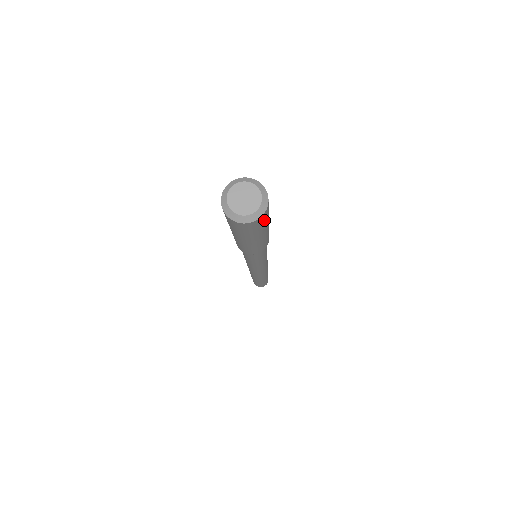
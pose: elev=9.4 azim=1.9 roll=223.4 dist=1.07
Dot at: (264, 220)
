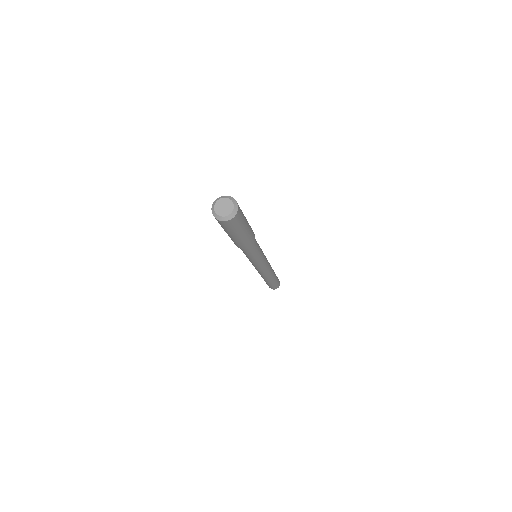
Dot at: (231, 225)
